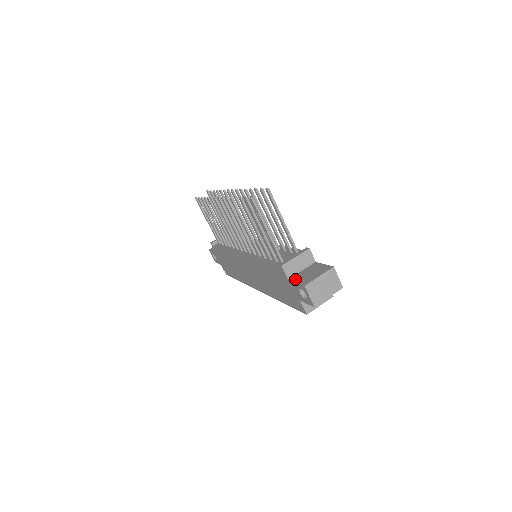
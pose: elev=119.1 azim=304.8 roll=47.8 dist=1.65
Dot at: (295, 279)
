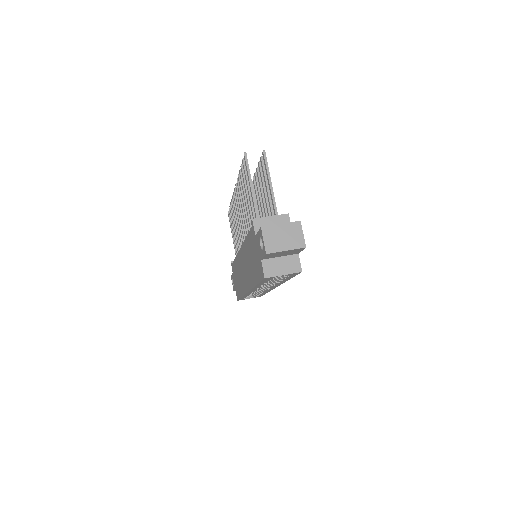
Dot at: occluded
